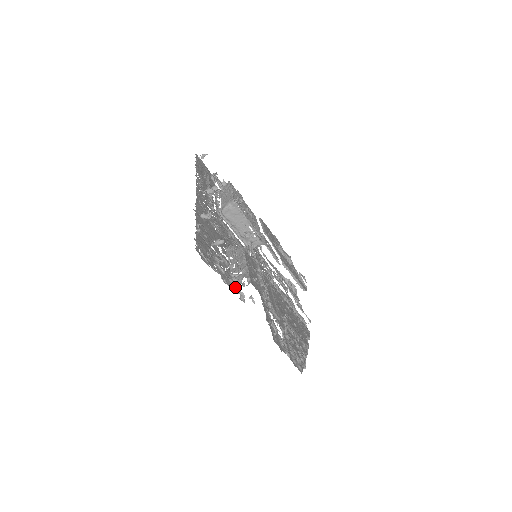
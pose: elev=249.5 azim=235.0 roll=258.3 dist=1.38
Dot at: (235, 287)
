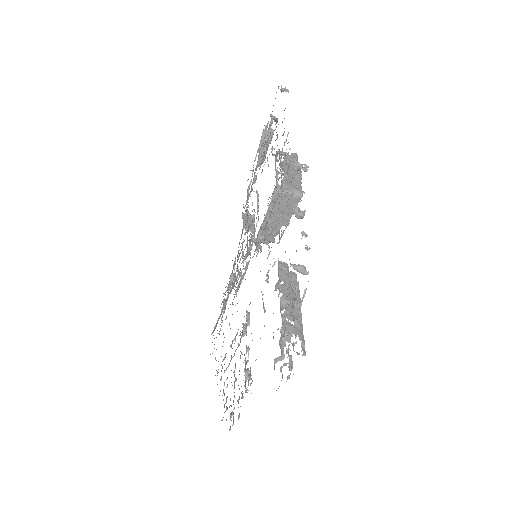
Dot at: (280, 340)
